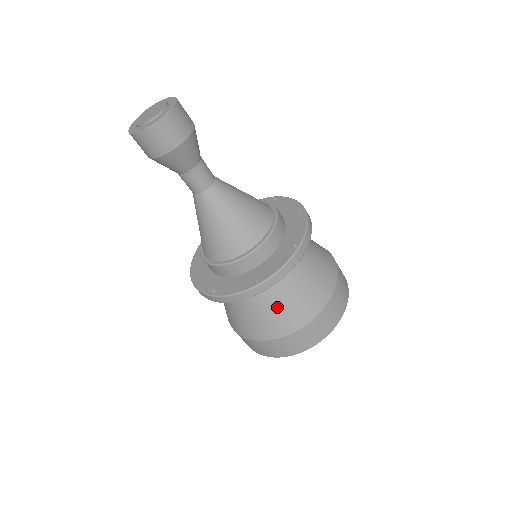
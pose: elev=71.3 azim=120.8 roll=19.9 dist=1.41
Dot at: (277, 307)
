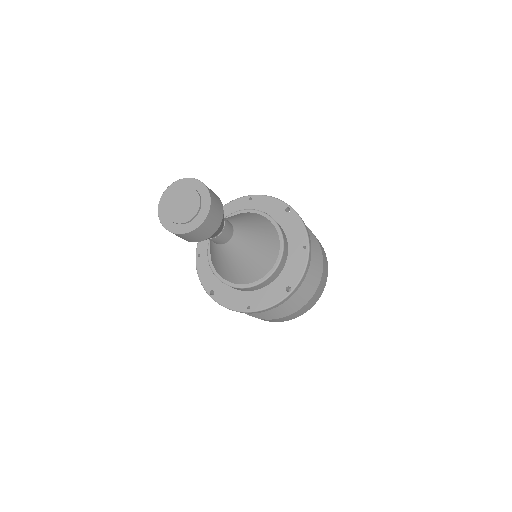
Dot at: occluded
